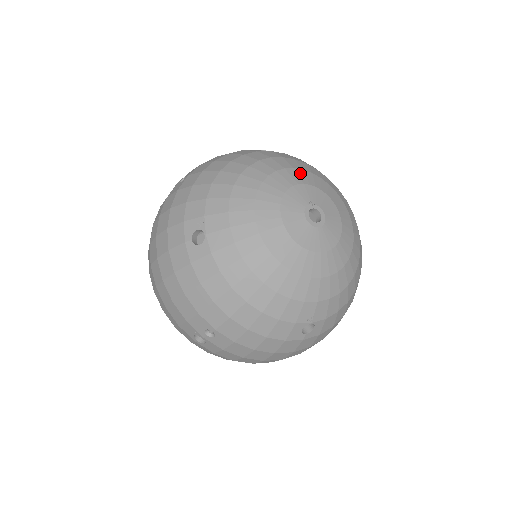
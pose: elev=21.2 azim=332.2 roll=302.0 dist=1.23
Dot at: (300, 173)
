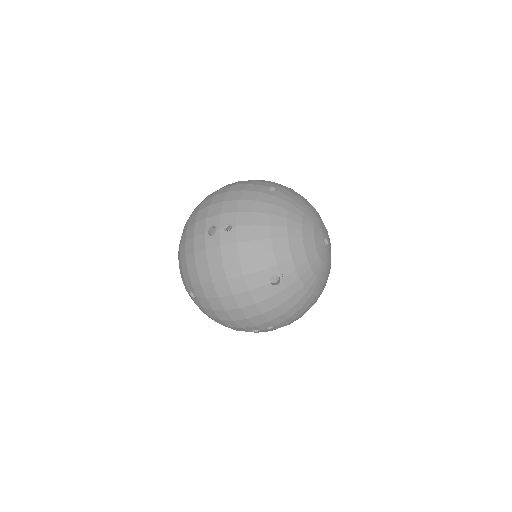
Dot at: occluded
